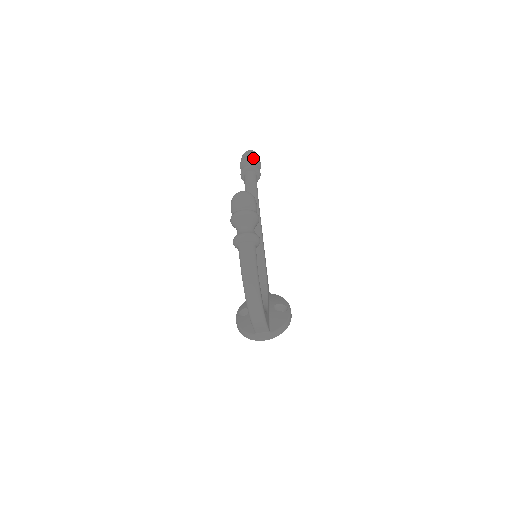
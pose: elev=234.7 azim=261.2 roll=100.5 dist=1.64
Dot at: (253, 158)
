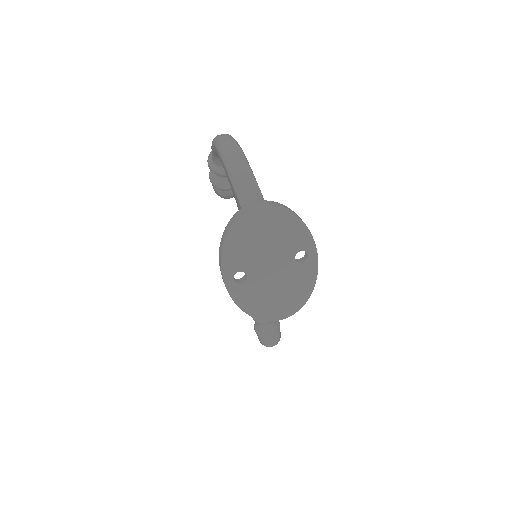
Dot at: occluded
